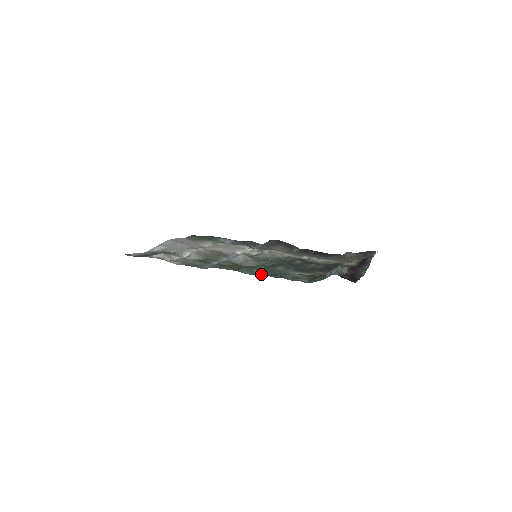
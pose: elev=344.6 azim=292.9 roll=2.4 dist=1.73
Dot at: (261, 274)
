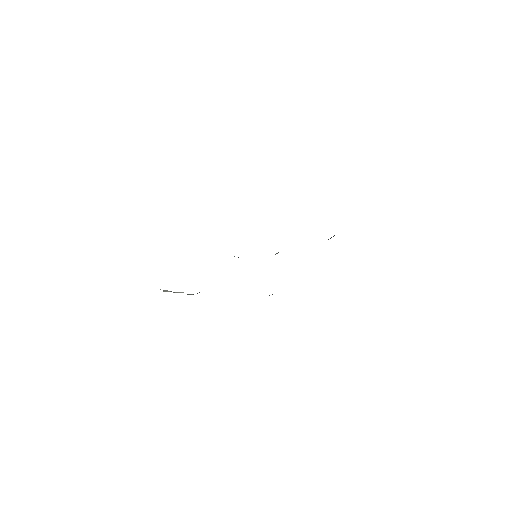
Dot at: occluded
